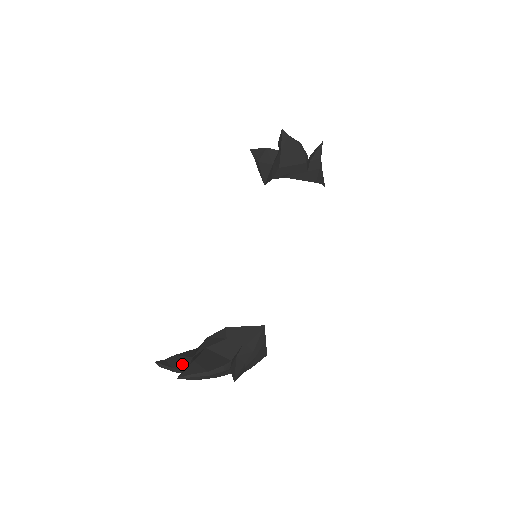
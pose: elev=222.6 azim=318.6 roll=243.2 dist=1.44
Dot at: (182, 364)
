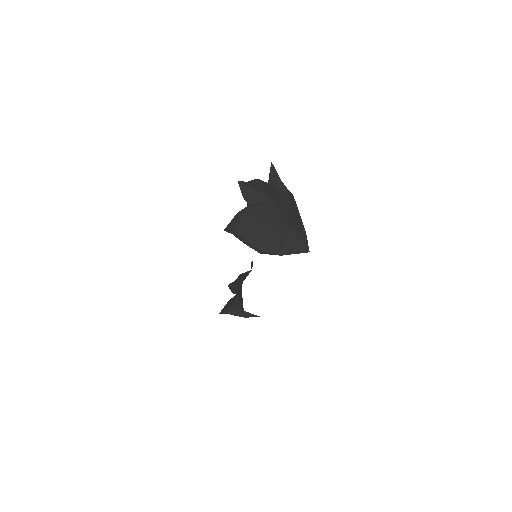
Dot at: occluded
